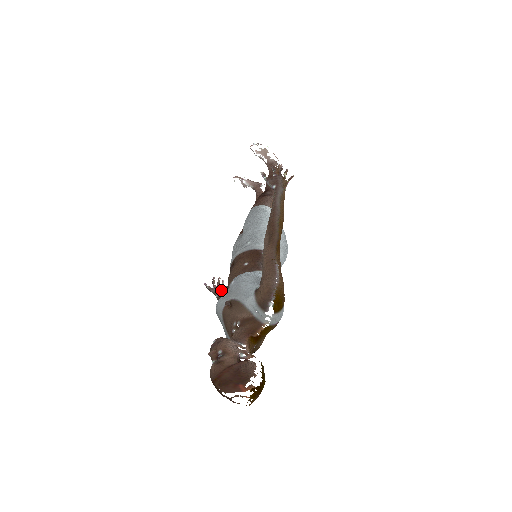
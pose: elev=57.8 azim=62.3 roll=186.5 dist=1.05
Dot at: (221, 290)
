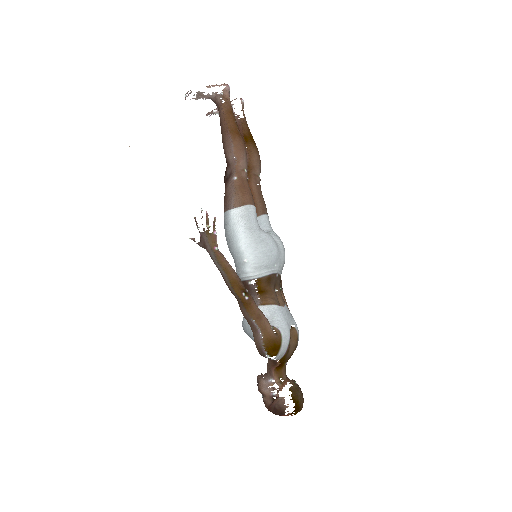
Dot at: occluded
